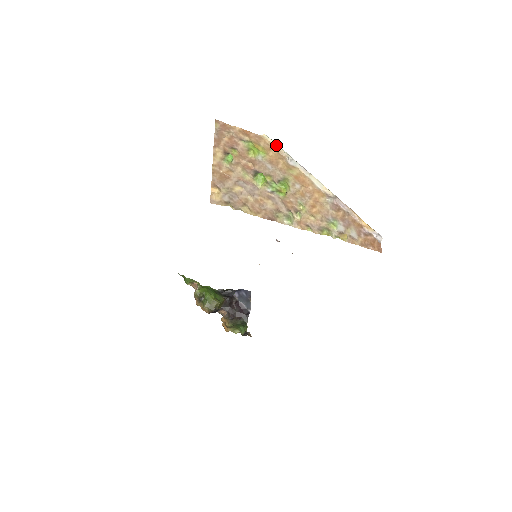
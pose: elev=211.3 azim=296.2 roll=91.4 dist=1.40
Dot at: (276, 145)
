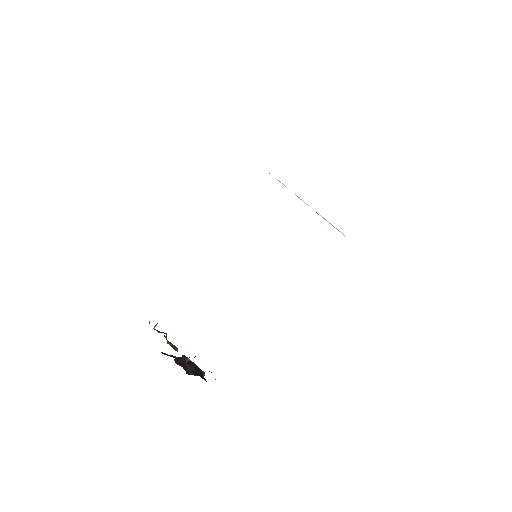
Dot at: (278, 180)
